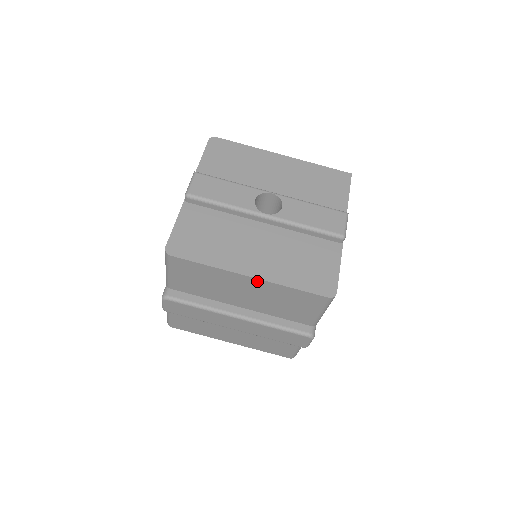
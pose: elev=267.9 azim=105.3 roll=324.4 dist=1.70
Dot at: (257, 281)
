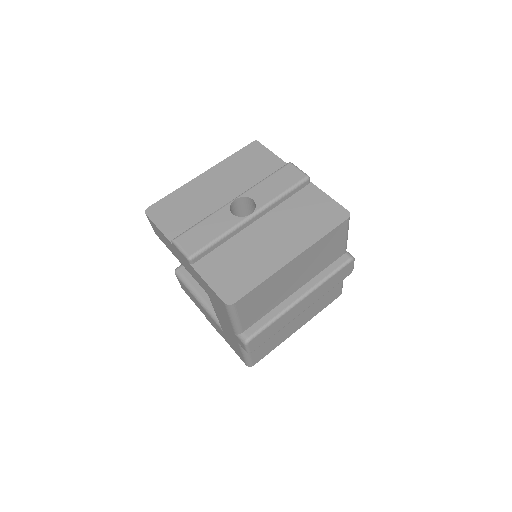
Dot at: (300, 257)
